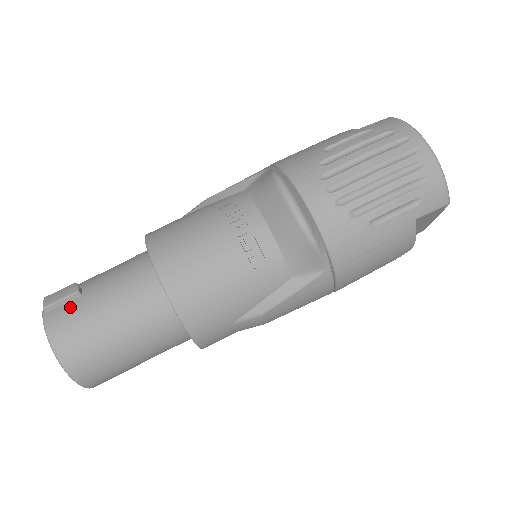
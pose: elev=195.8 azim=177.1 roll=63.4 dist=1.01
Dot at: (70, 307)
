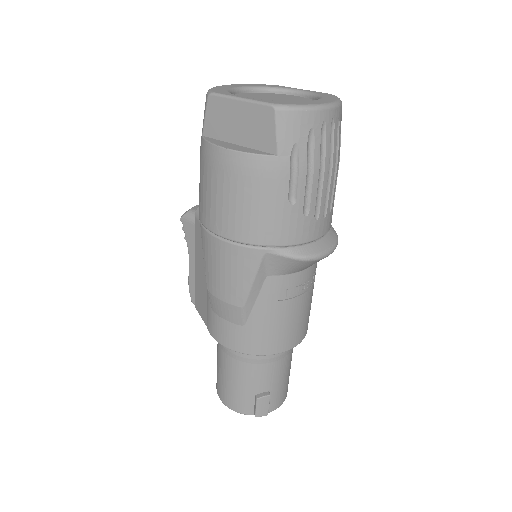
Dot at: (273, 397)
